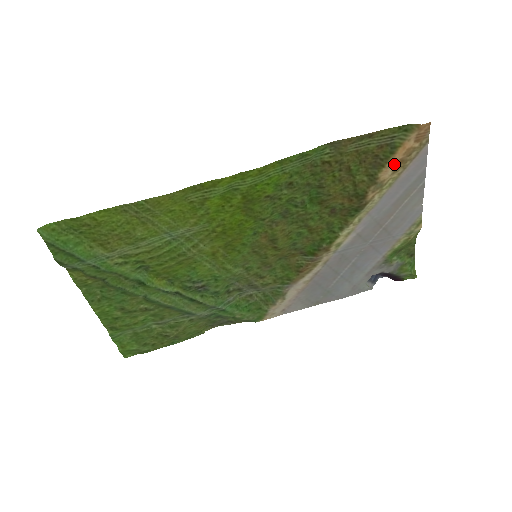
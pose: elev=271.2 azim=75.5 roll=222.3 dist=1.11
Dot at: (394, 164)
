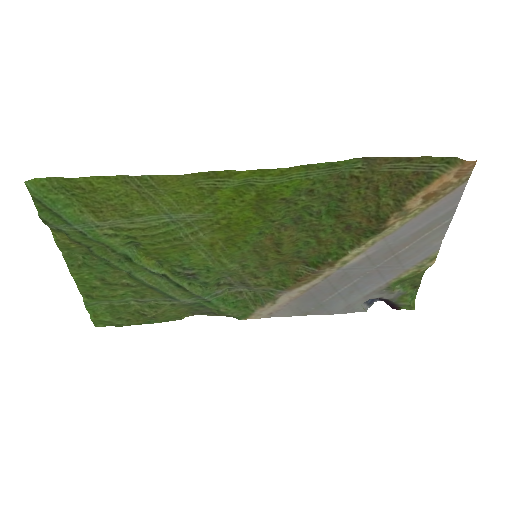
Dot at: (426, 195)
